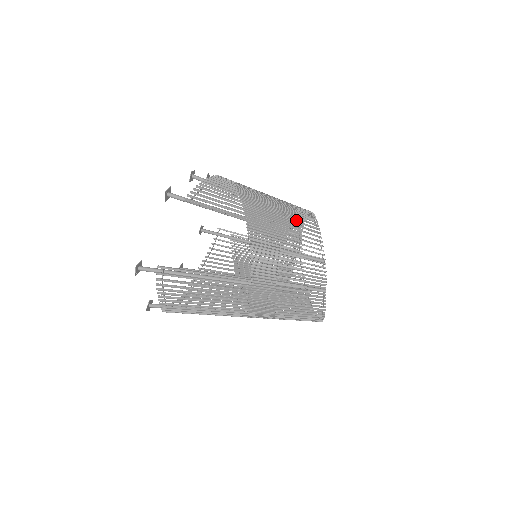
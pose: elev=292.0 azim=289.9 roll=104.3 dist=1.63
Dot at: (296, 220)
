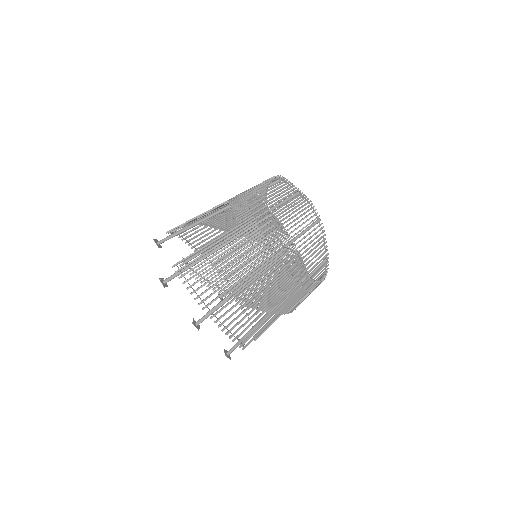
Dot at: occluded
